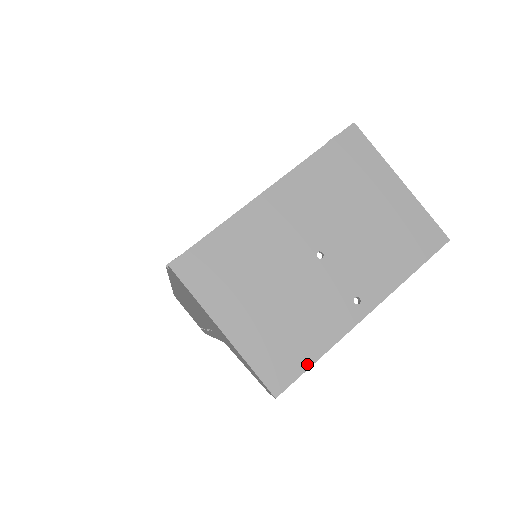
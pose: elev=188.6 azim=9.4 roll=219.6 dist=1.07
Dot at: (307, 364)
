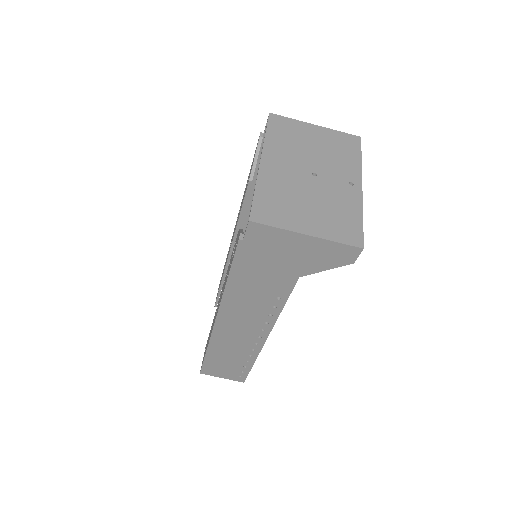
Dot at: (360, 224)
